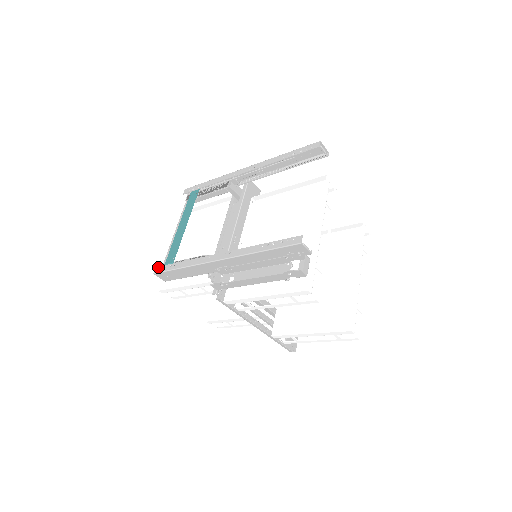
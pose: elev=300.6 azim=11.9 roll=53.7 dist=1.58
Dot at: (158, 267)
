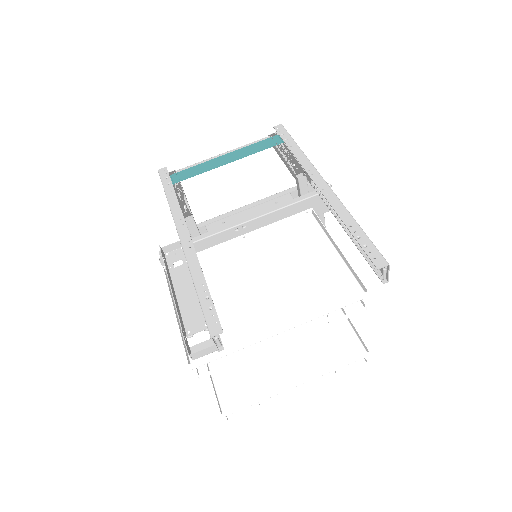
Dot at: (166, 169)
